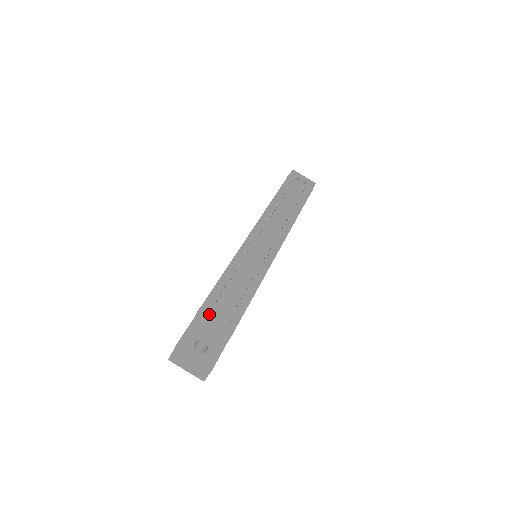
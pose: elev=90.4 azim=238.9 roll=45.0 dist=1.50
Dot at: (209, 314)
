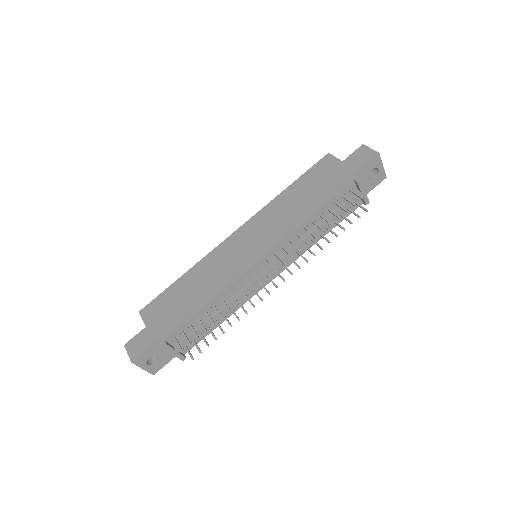
Dot at: (171, 348)
